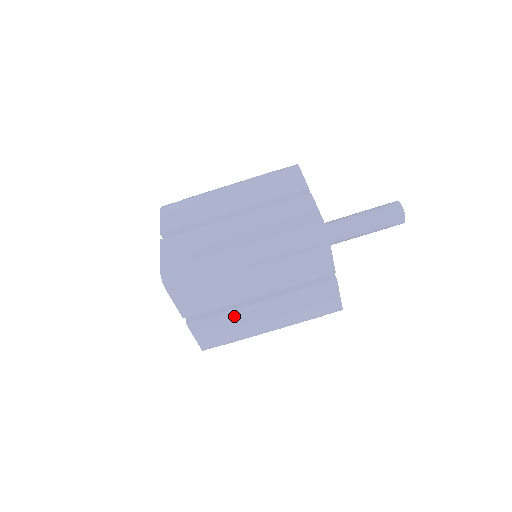
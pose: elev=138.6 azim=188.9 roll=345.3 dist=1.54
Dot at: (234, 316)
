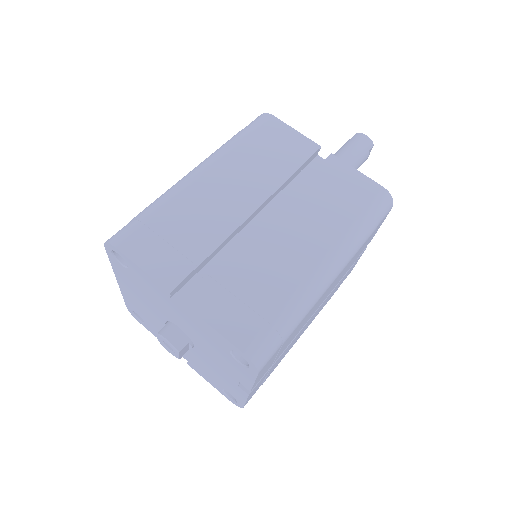
Dot at: (288, 347)
